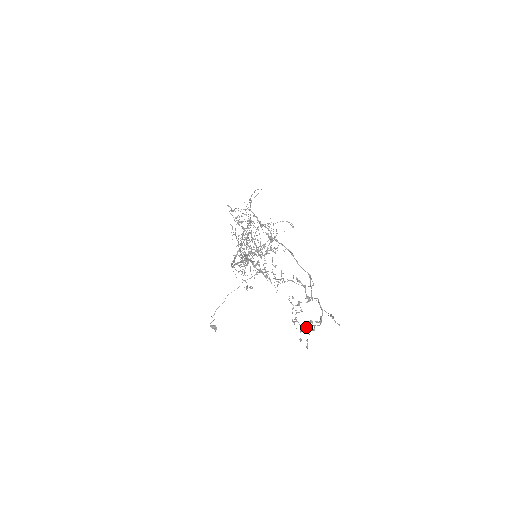
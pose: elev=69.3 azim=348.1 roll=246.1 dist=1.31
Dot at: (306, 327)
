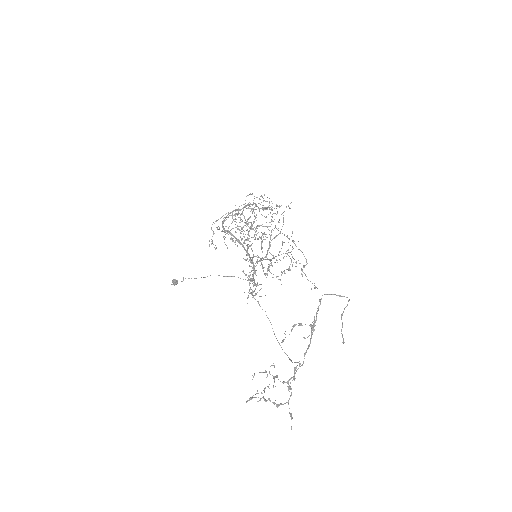
Dot at: (262, 393)
